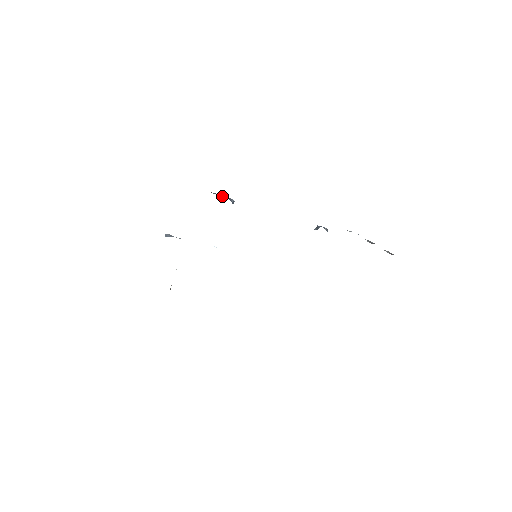
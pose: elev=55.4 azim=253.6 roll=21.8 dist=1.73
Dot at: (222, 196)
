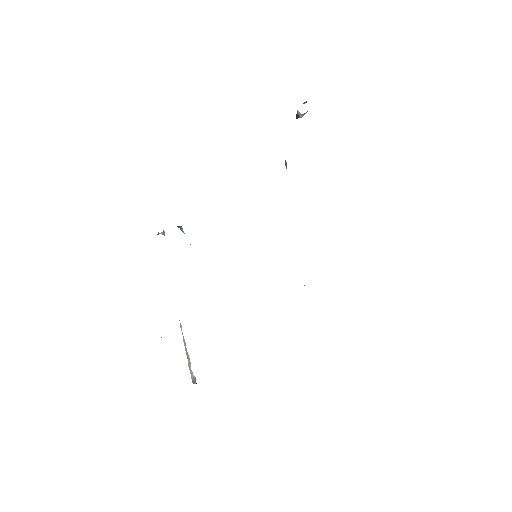
Dot at: occluded
